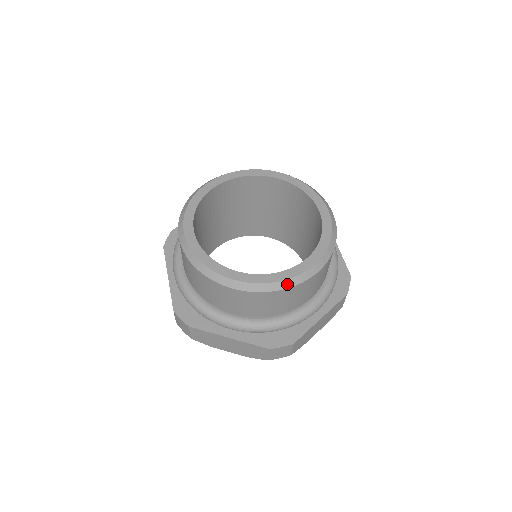
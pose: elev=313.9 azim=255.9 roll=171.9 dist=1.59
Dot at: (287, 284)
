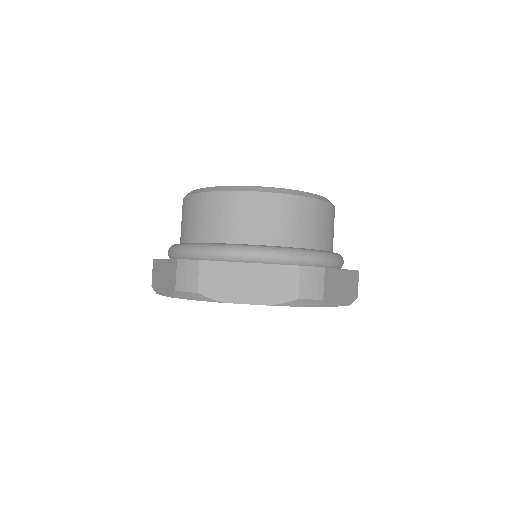
Dot at: (305, 194)
